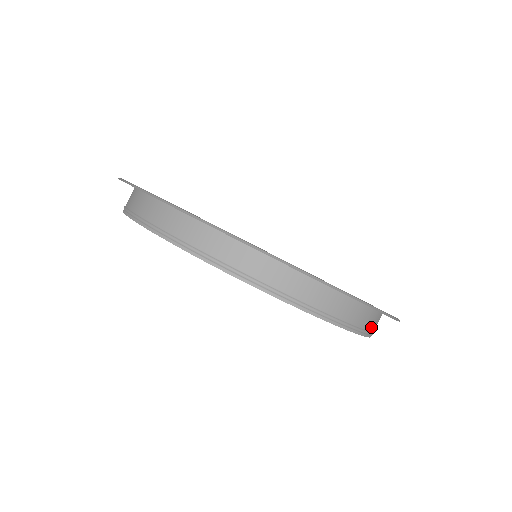
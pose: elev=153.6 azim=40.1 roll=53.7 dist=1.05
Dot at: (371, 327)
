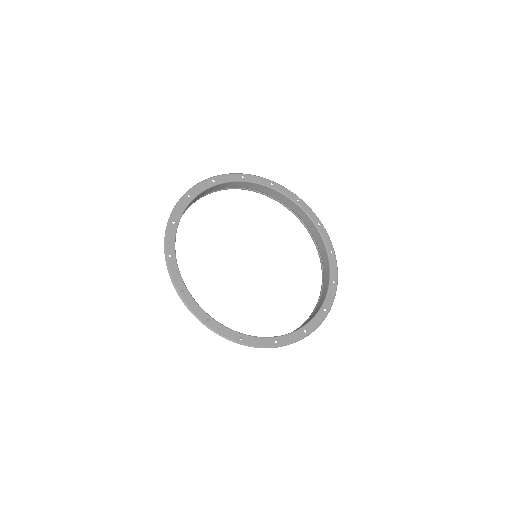
Dot at: occluded
